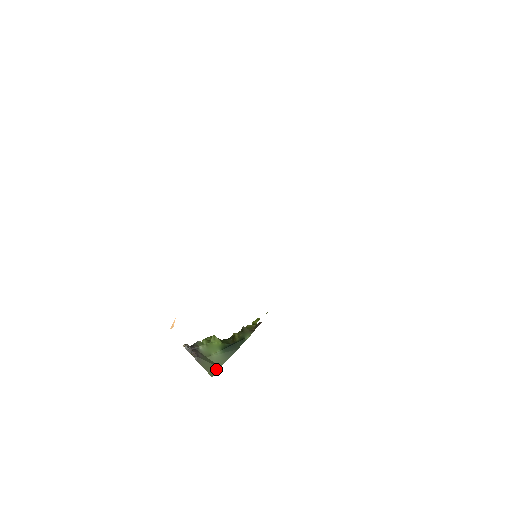
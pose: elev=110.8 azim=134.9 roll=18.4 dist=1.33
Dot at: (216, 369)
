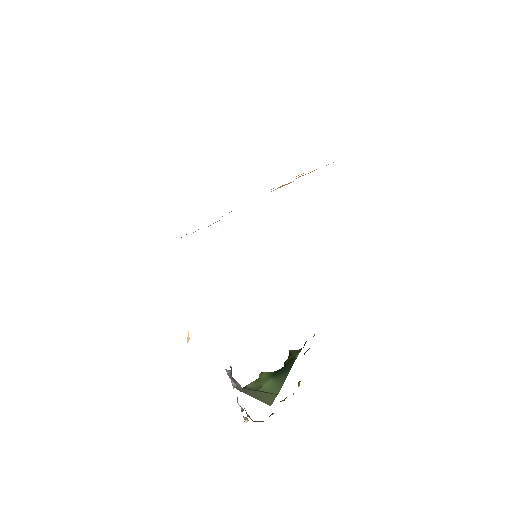
Dot at: (273, 397)
